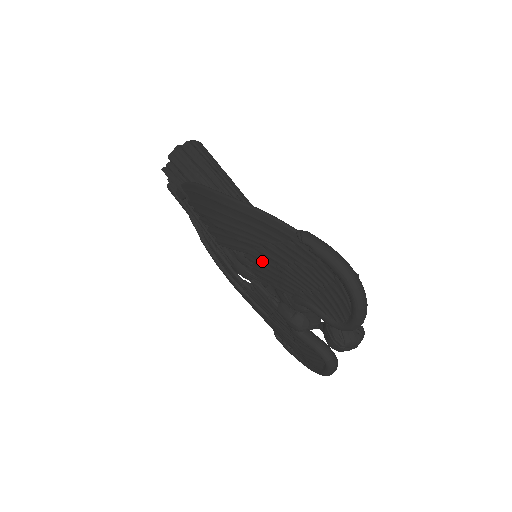
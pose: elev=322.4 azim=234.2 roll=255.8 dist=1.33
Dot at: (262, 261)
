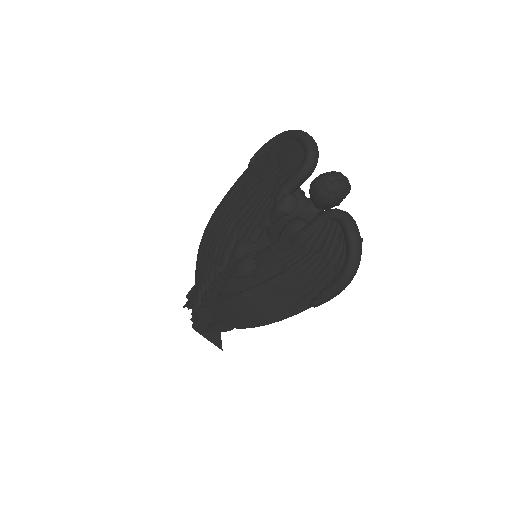
Dot at: (245, 218)
